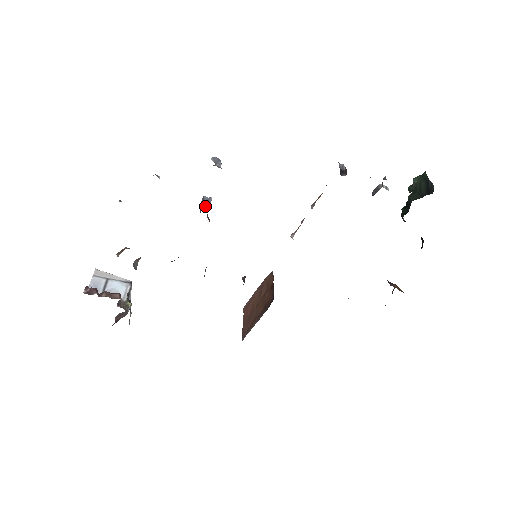
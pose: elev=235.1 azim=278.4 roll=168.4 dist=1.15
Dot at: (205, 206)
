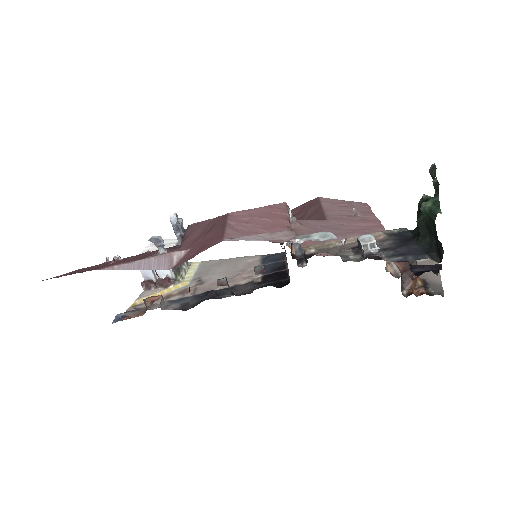
Dot at: (179, 238)
